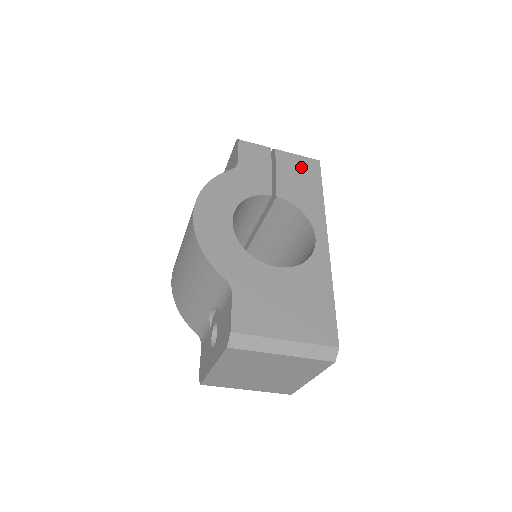
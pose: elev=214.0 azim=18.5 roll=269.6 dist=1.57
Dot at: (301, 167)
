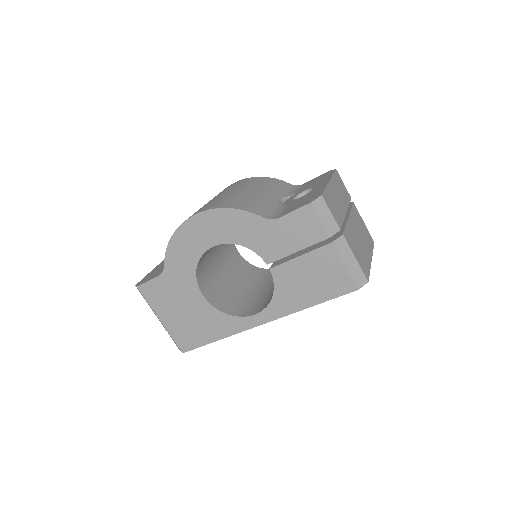
Dot at: (330, 276)
